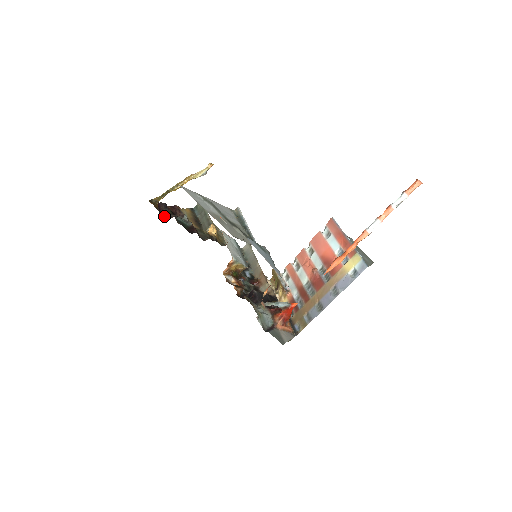
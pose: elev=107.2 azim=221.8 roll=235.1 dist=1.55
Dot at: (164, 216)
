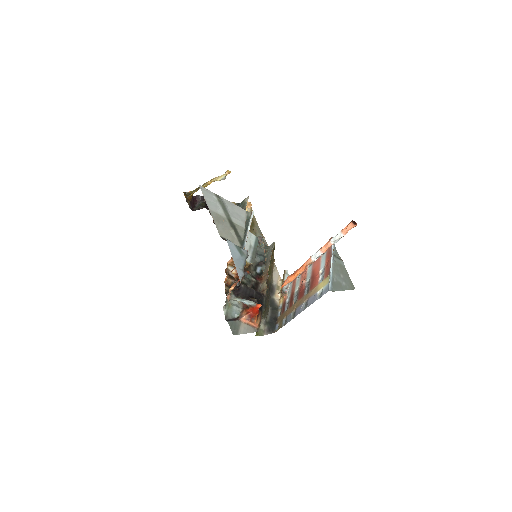
Dot at: (197, 207)
